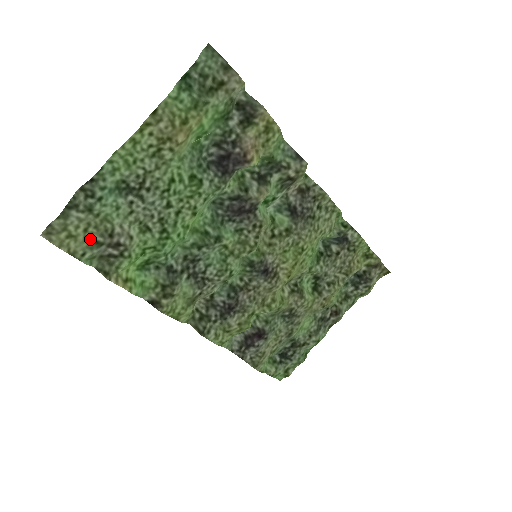
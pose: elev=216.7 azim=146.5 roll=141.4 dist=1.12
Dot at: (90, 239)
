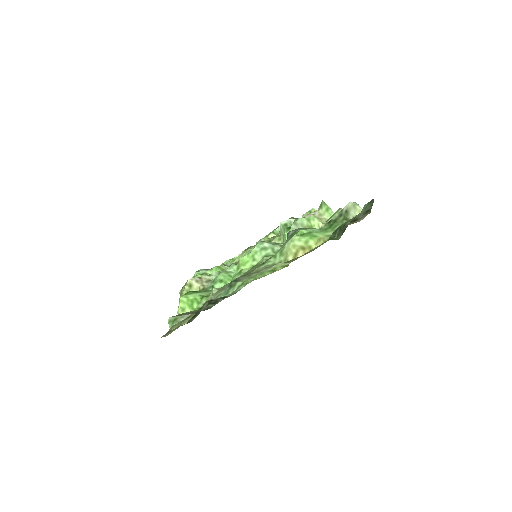
Dot at: (187, 318)
